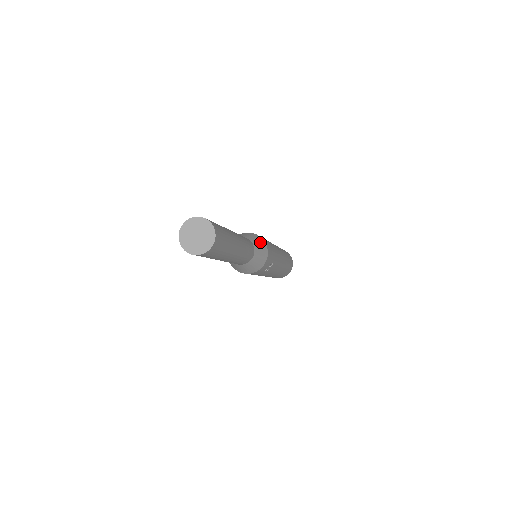
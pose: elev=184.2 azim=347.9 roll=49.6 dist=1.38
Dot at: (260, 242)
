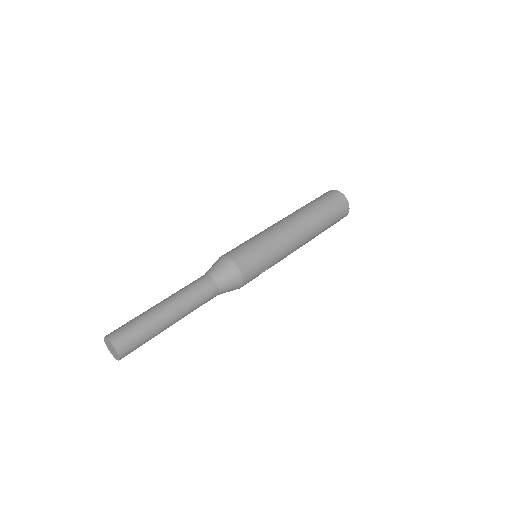
Dot at: (231, 275)
